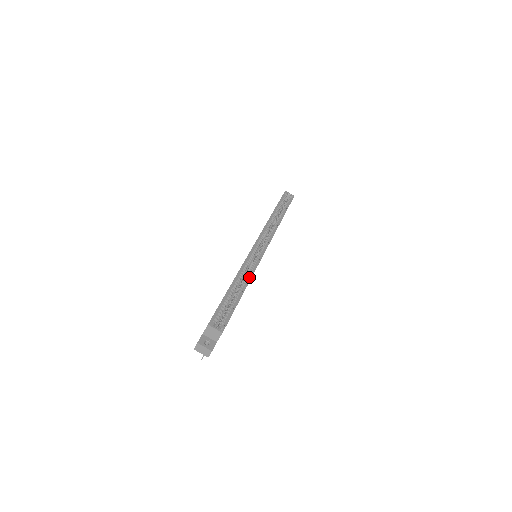
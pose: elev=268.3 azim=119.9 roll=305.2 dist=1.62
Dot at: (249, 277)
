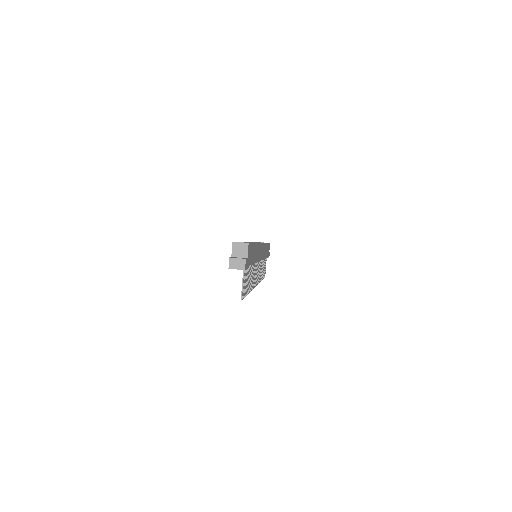
Dot at: occluded
